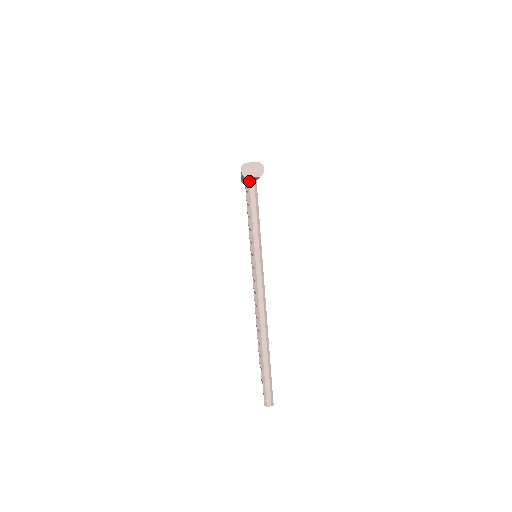
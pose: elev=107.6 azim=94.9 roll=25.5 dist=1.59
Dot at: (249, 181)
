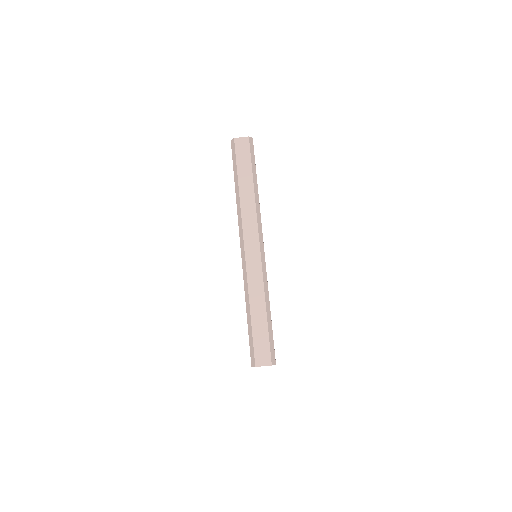
Dot at: occluded
